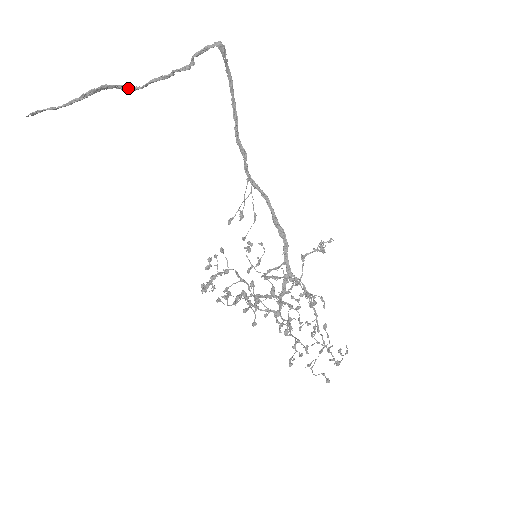
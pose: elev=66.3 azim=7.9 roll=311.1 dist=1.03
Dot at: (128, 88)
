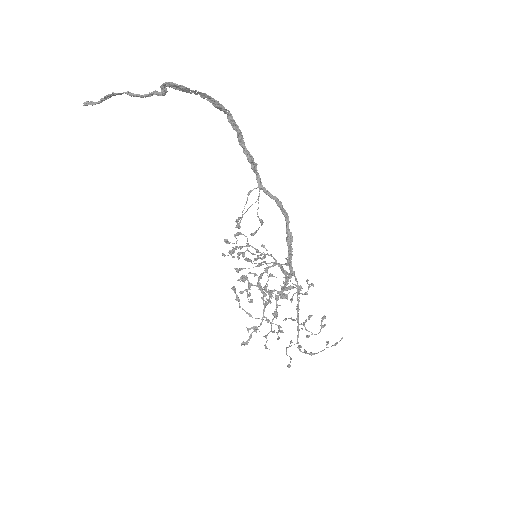
Dot at: (132, 95)
